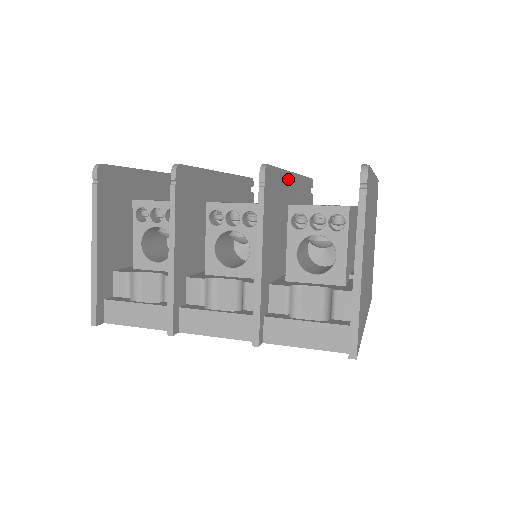
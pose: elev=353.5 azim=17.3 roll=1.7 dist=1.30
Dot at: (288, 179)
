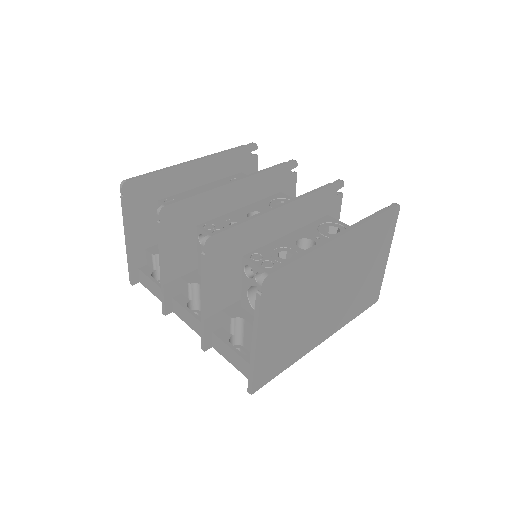
Dot at: (265, 219)
